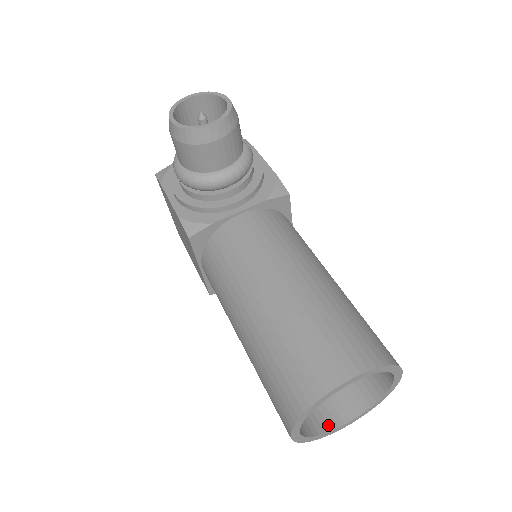
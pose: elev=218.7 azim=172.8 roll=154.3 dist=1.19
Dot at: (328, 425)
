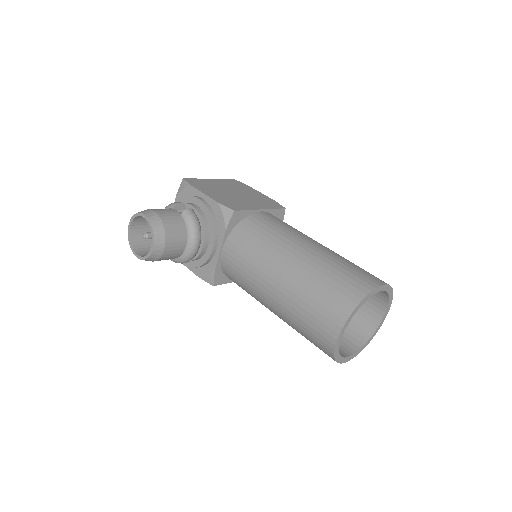
Dot at: (374, 325)
